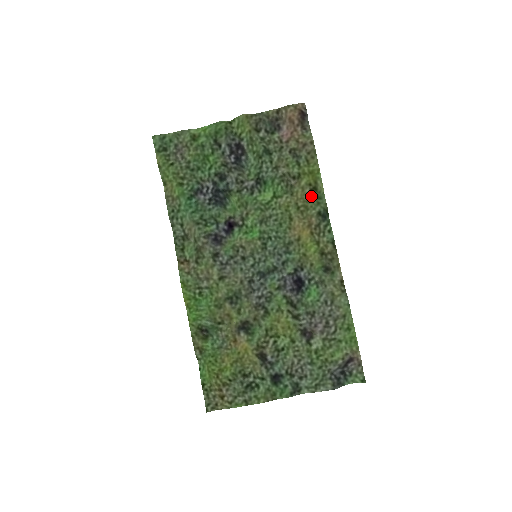
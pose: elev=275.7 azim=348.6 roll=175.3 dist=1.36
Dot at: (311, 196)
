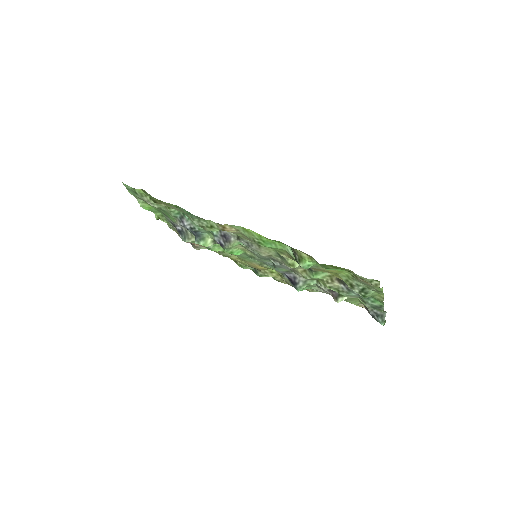
Dot at: (239, 262)
